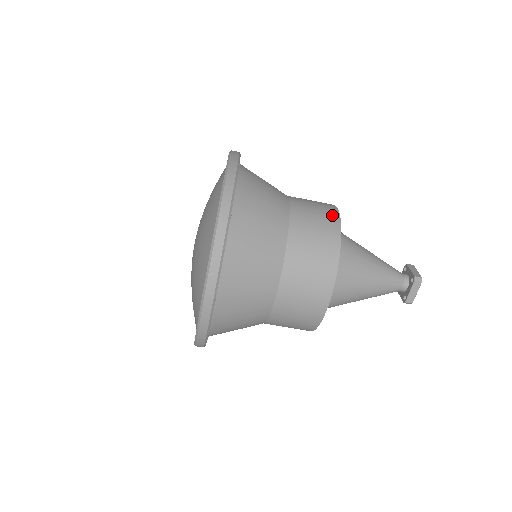
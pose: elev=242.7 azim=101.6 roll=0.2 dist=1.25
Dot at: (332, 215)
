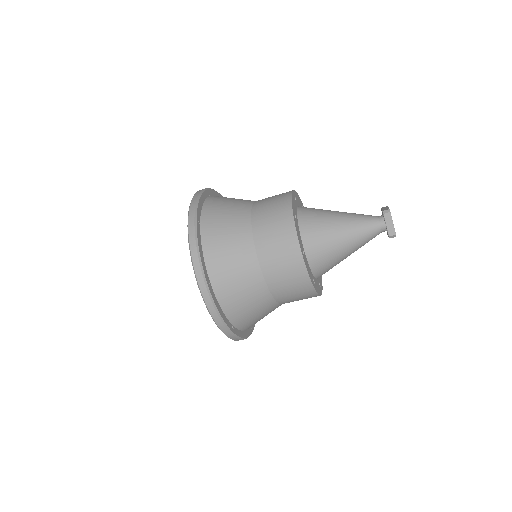
Dot at: (285, 195)
